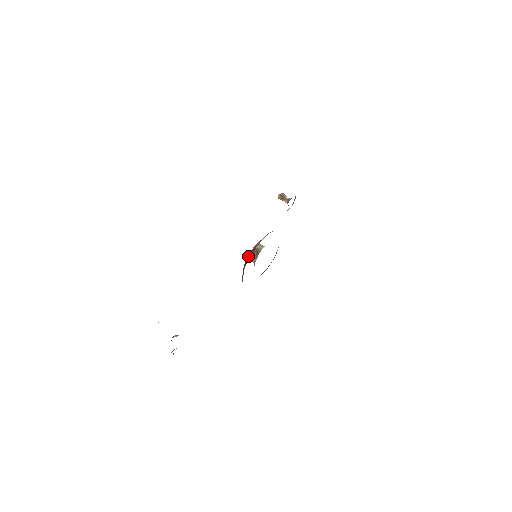
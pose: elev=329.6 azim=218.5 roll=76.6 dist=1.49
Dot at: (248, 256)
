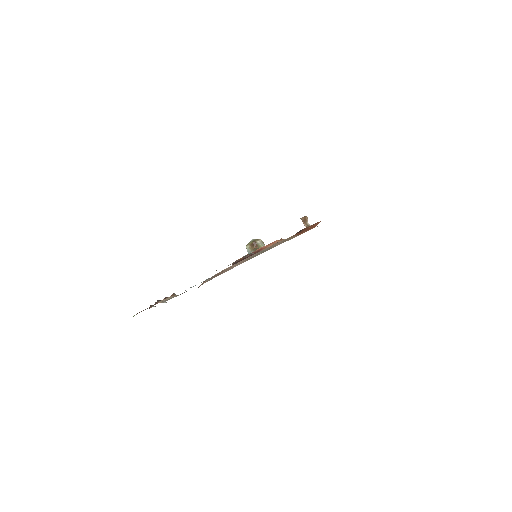
Dot at: occluded
